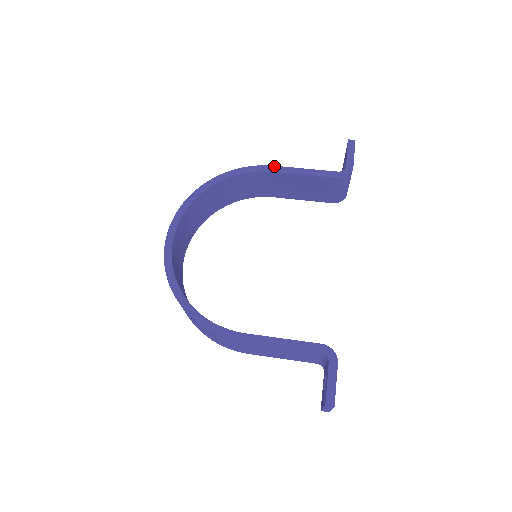
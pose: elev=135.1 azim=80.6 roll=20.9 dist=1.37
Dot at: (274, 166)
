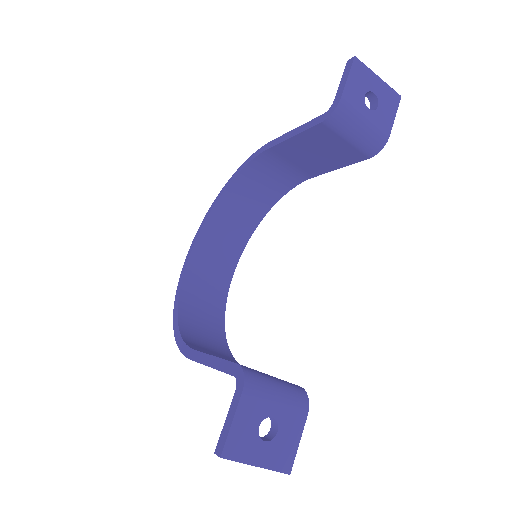
Dot at: (272, 141)
